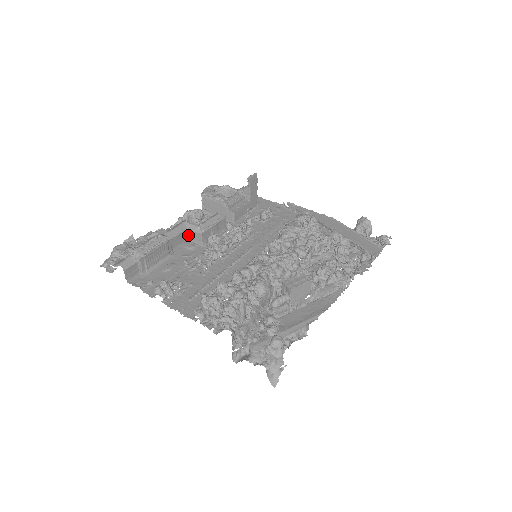
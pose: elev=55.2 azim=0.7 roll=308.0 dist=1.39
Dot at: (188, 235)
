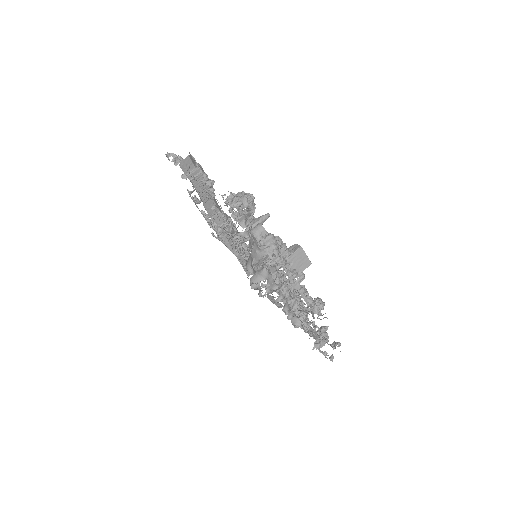
Dot at: (215, 216)
